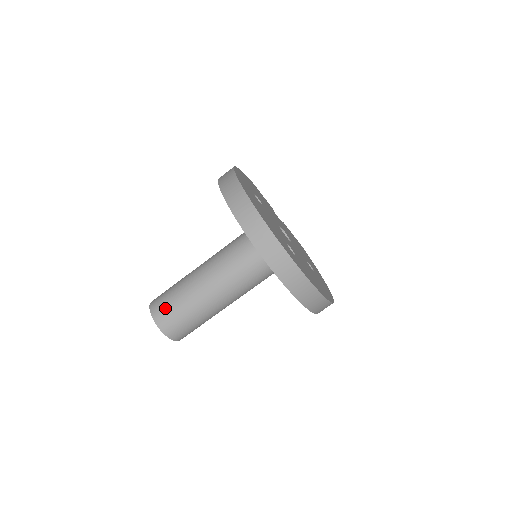
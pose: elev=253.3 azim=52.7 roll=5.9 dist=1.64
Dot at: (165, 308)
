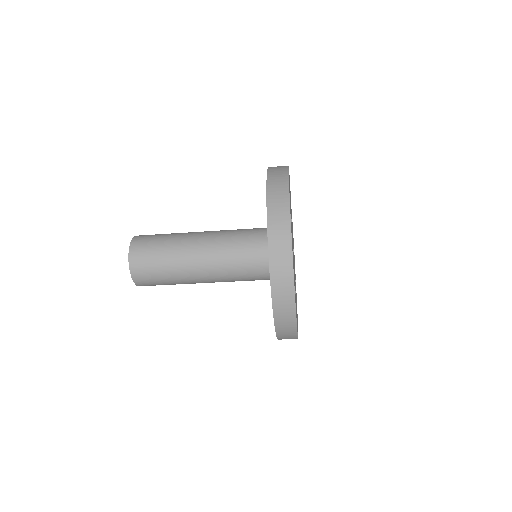
Dot at: (146, 261)
